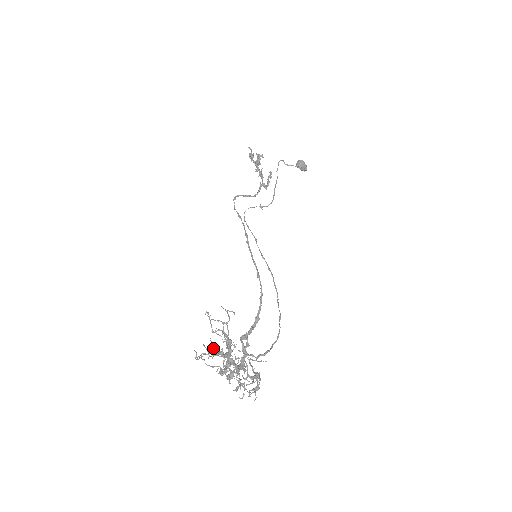
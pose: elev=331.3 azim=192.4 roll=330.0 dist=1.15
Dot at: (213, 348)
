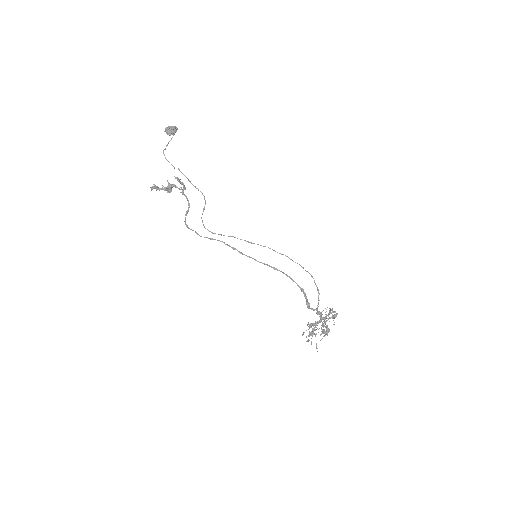
Dot at: occluded
